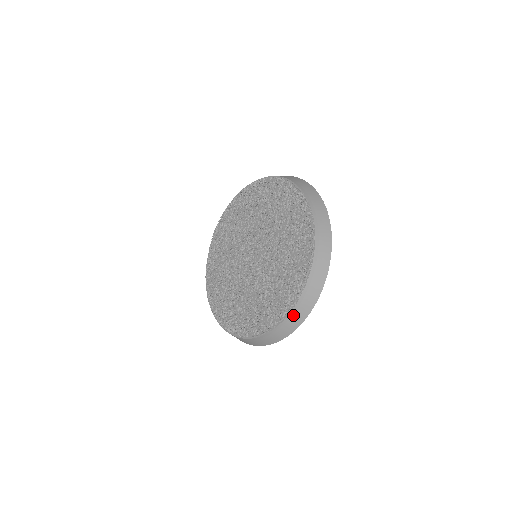
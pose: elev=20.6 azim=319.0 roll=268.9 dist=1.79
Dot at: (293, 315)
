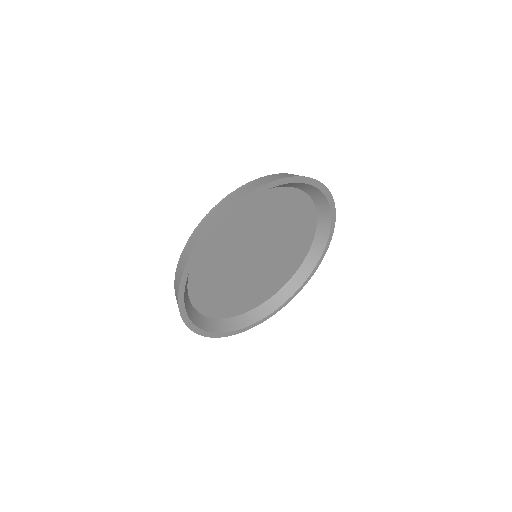
Dot at: (184, 254)
